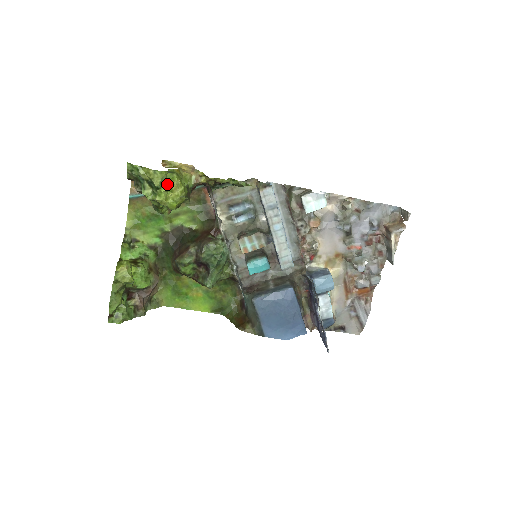
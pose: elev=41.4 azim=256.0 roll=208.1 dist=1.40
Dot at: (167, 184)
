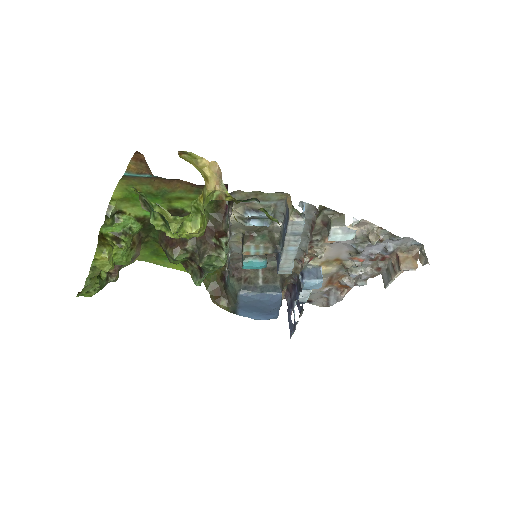
Dot at: (186, 226)
